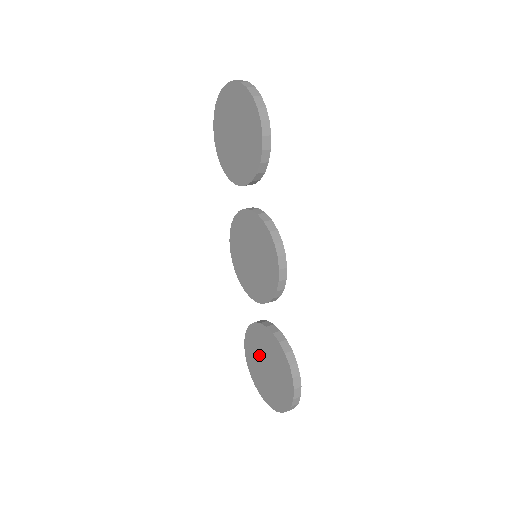
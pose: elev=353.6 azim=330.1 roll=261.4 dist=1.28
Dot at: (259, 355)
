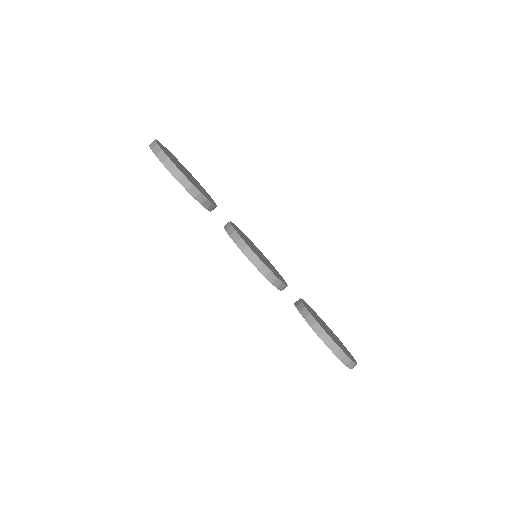
Dot at: occluded
